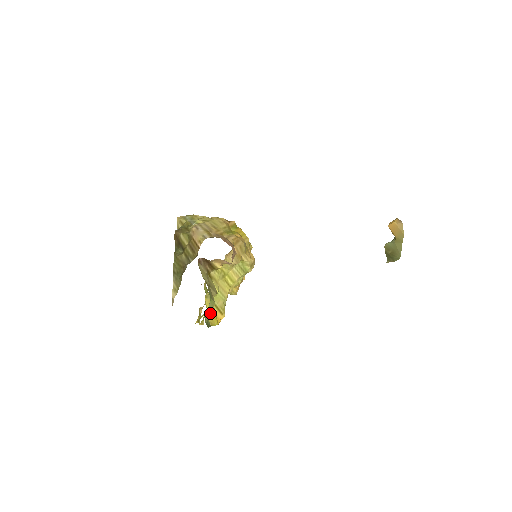
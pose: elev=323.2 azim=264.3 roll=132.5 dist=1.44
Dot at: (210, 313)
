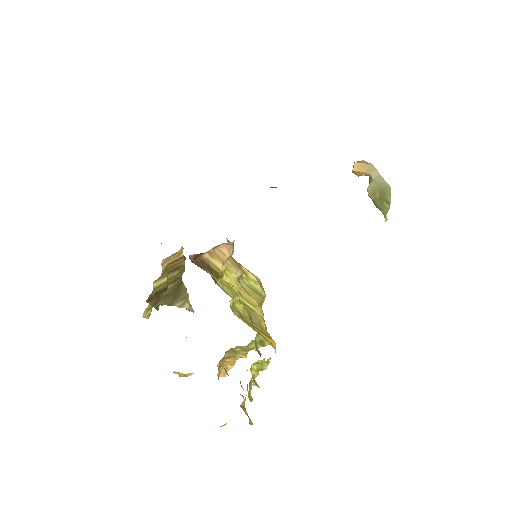
Dot at: occluded
